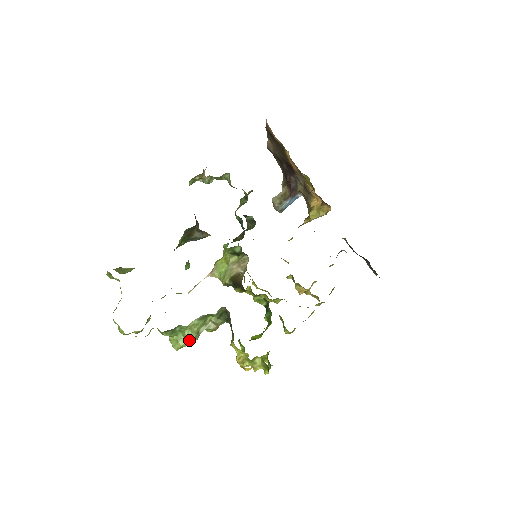
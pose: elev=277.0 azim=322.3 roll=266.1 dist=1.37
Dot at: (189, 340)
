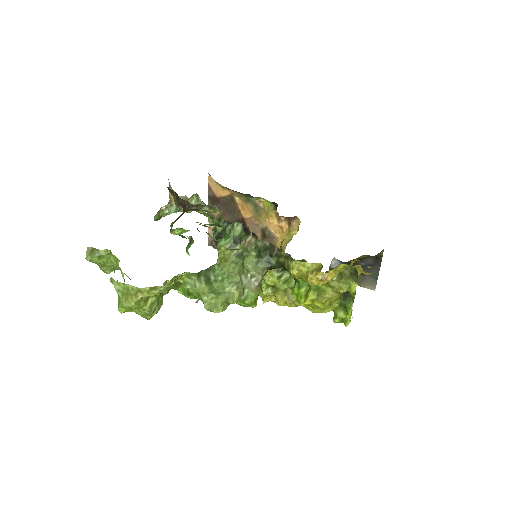
Dot at: (233, 291)
